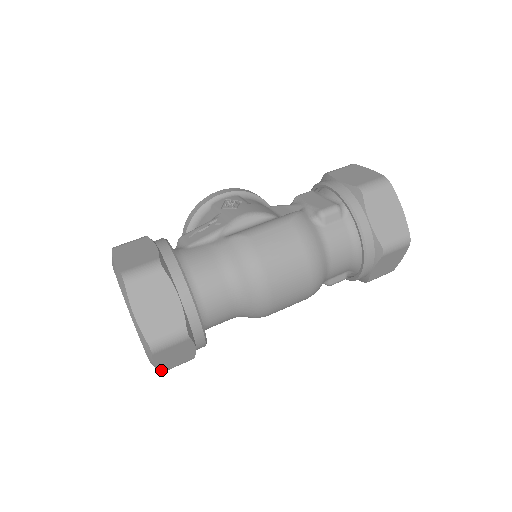
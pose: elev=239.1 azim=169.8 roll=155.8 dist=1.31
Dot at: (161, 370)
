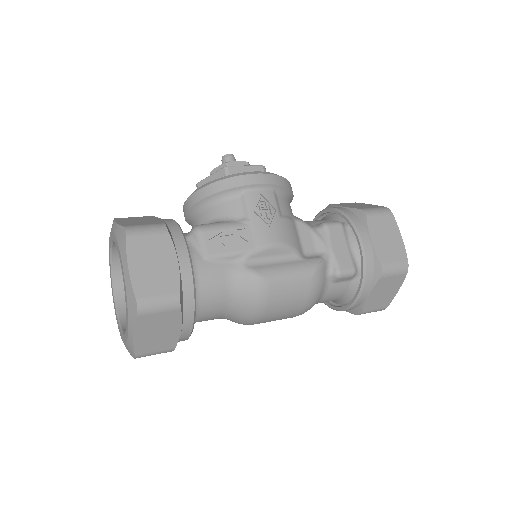
Dot at: occluded
